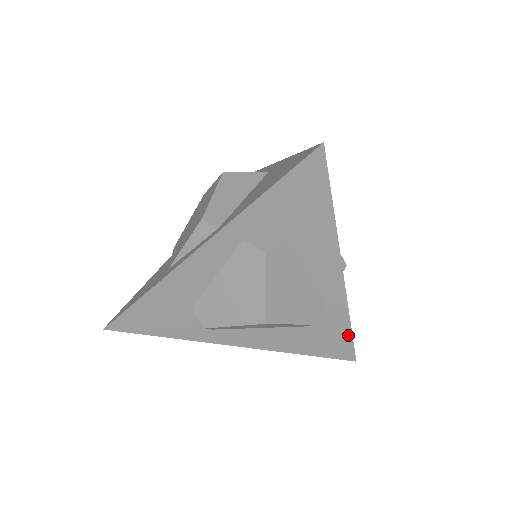
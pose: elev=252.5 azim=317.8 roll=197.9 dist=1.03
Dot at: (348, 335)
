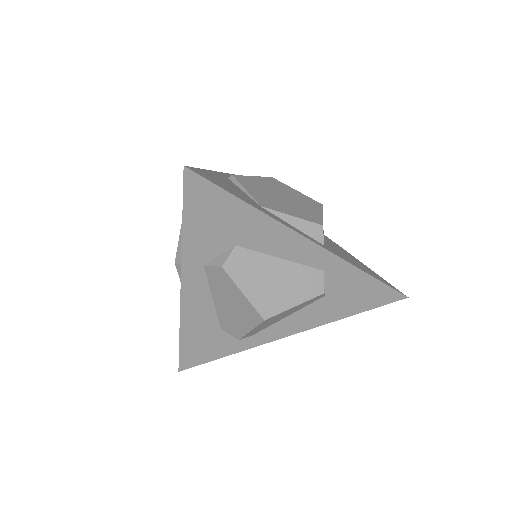
Dot at: (374, 282)
